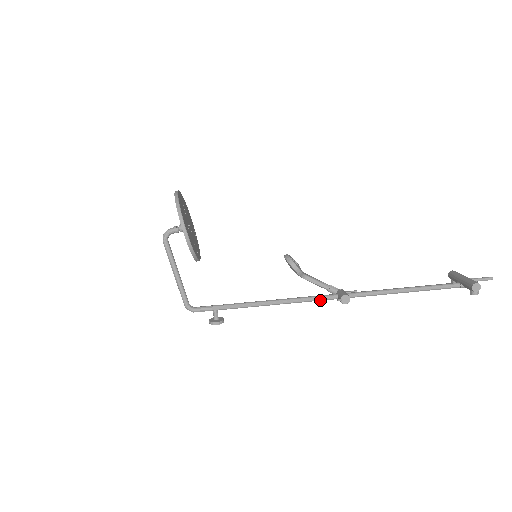
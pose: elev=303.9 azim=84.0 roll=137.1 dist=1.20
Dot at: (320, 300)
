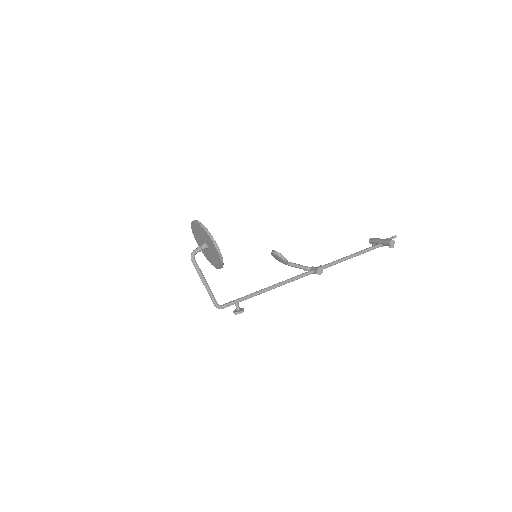
Dot at: occluded
